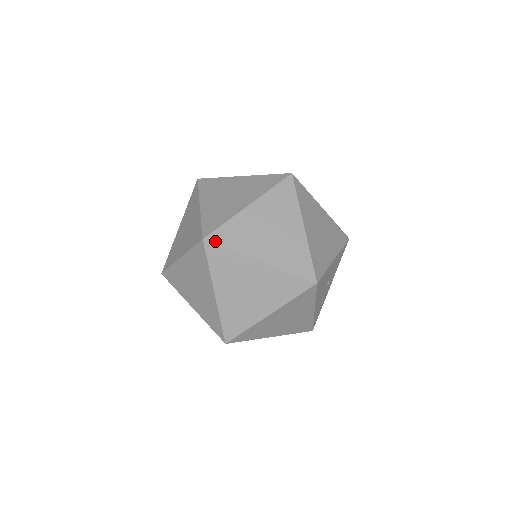
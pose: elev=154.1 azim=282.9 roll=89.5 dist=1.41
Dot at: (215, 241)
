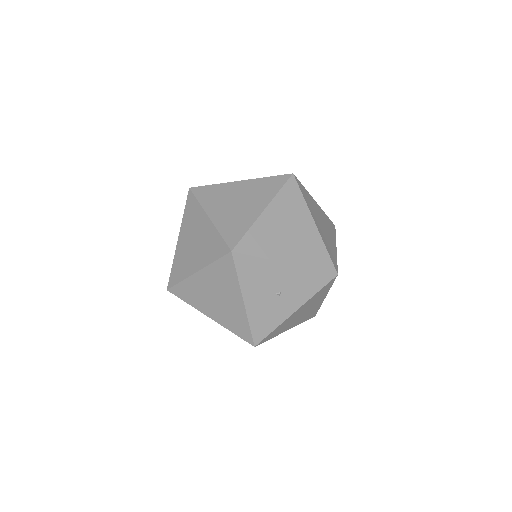
Dot at: (195, 192)
